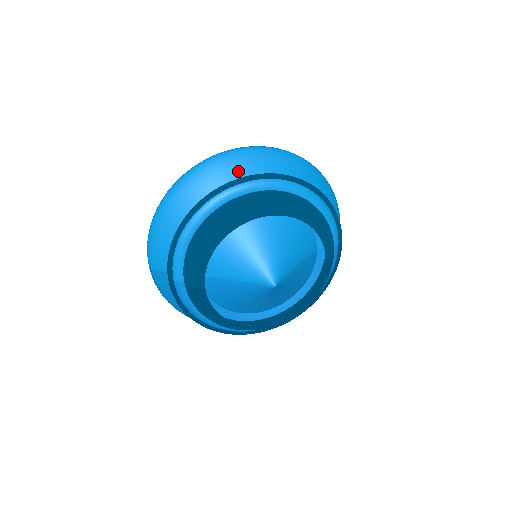
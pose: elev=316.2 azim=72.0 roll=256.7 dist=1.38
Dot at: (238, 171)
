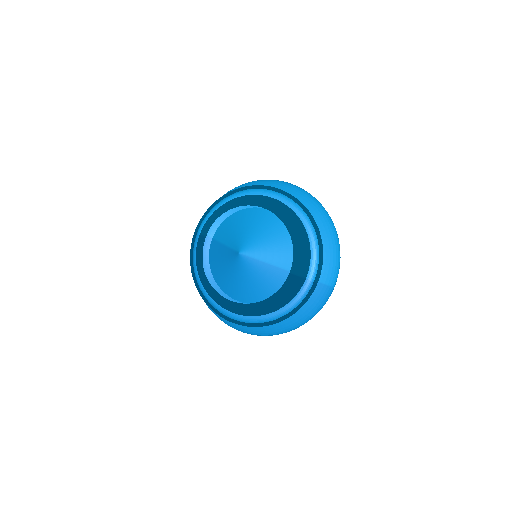
Dot at: occluded
